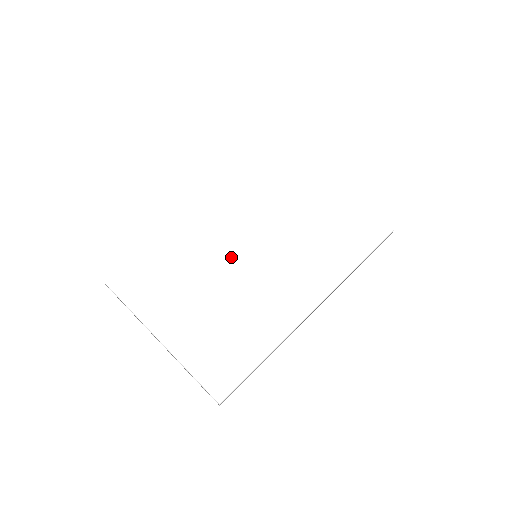
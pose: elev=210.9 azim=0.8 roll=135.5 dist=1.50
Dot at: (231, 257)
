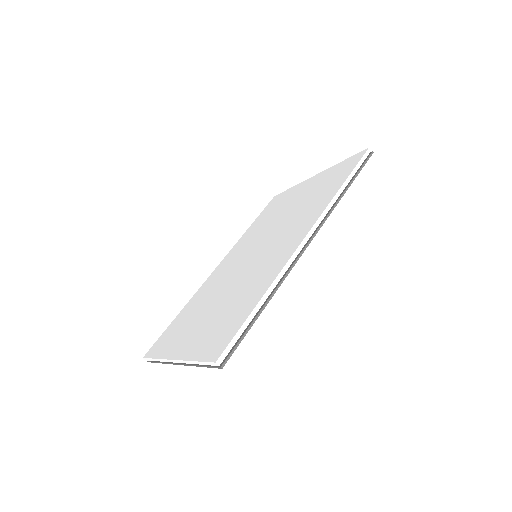
Dot at: (235, 271)
